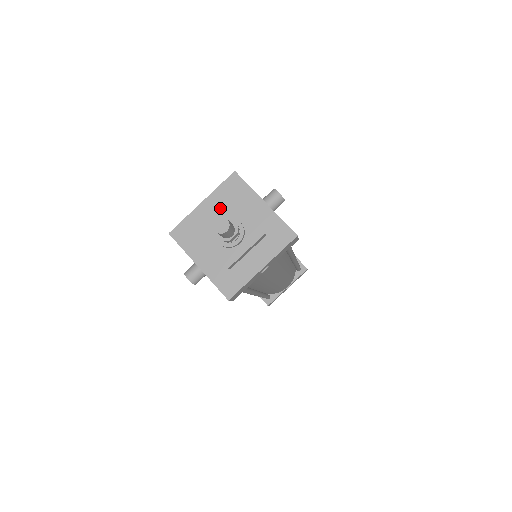
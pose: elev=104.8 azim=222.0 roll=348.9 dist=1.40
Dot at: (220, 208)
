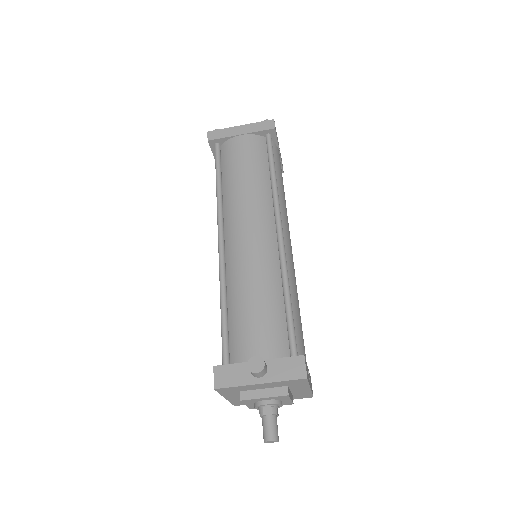
Dot at: occluded
